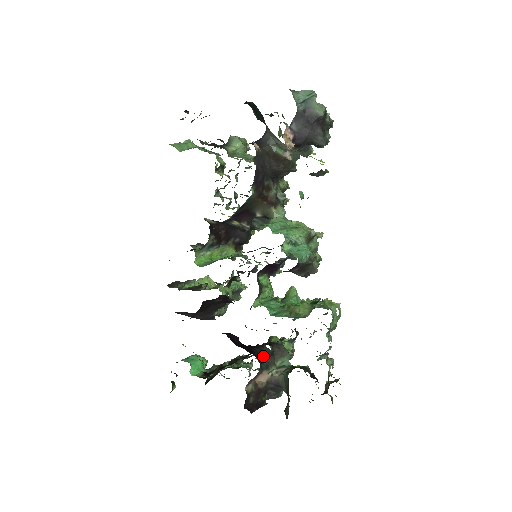
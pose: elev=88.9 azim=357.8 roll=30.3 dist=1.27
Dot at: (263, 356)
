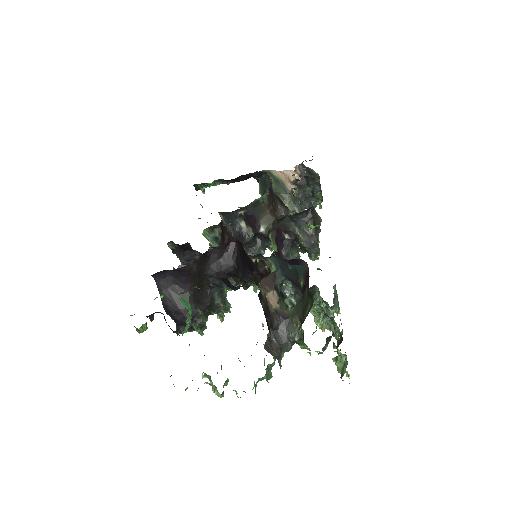
Dot at: occluded
